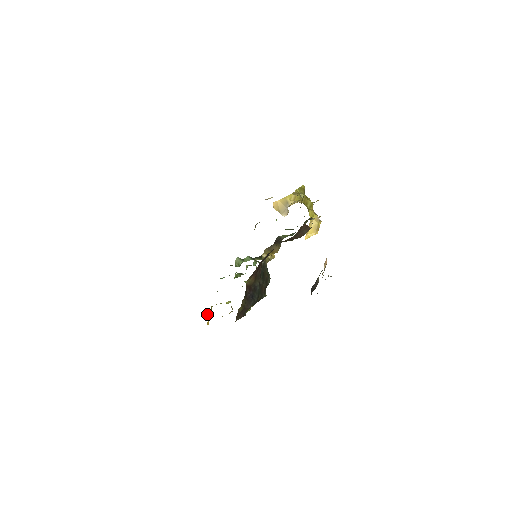
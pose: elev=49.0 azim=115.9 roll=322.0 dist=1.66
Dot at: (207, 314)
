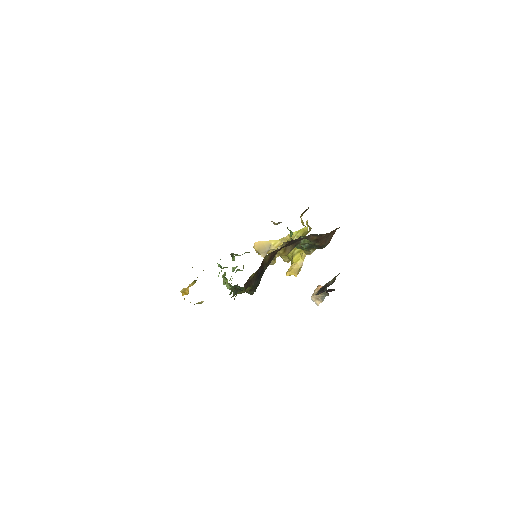
Dot at: occluded
